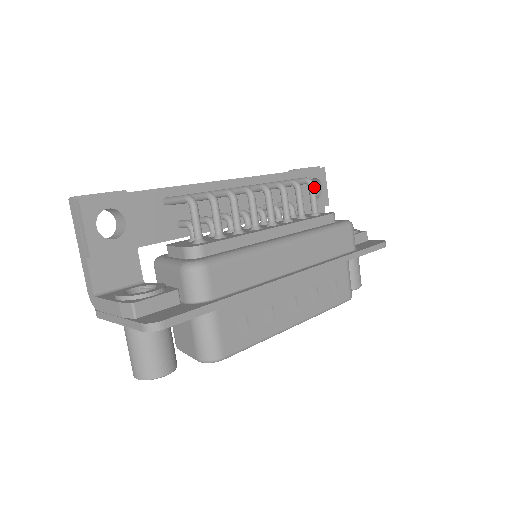
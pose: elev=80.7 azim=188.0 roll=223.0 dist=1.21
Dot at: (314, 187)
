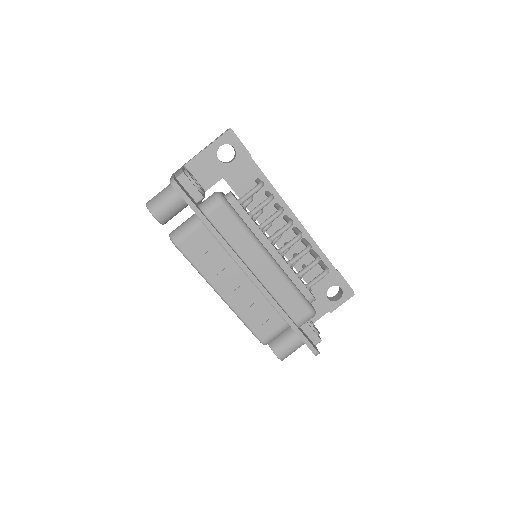
Dot at: (324, 275)
